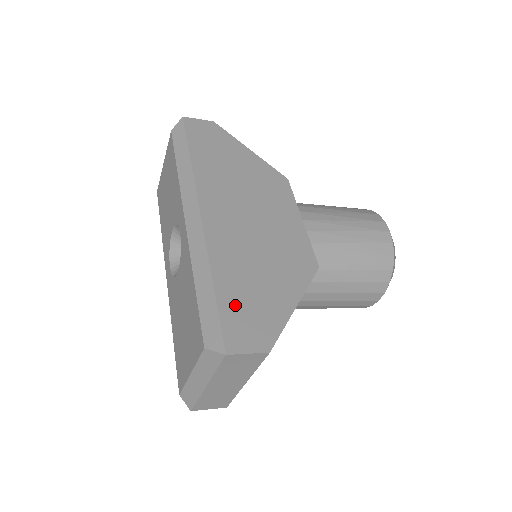
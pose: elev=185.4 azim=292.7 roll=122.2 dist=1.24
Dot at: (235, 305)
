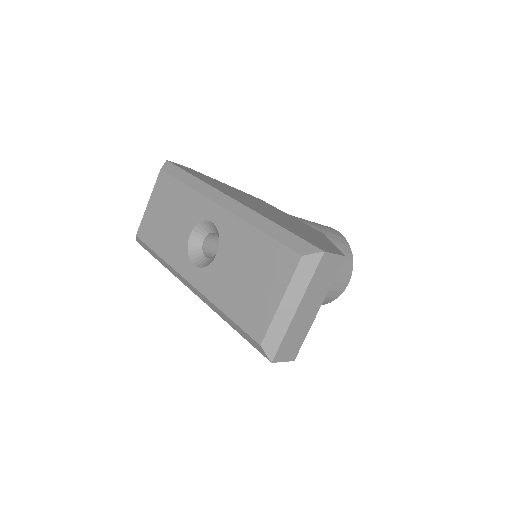
Dot at: (302, 235)
